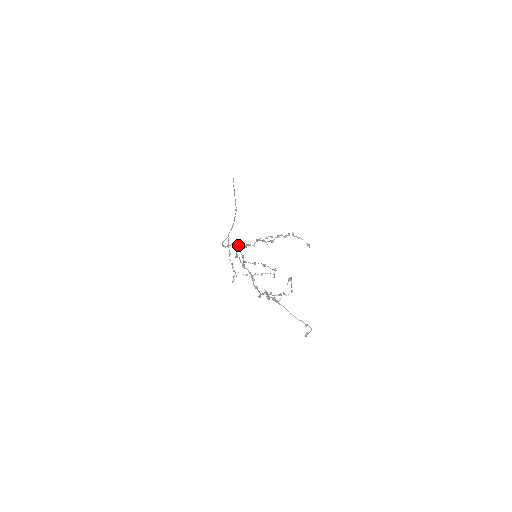
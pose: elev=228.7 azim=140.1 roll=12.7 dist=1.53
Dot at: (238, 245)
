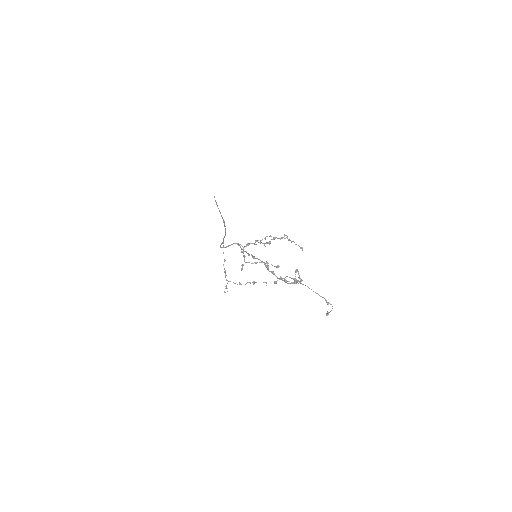
Dot at: (240, 244)
